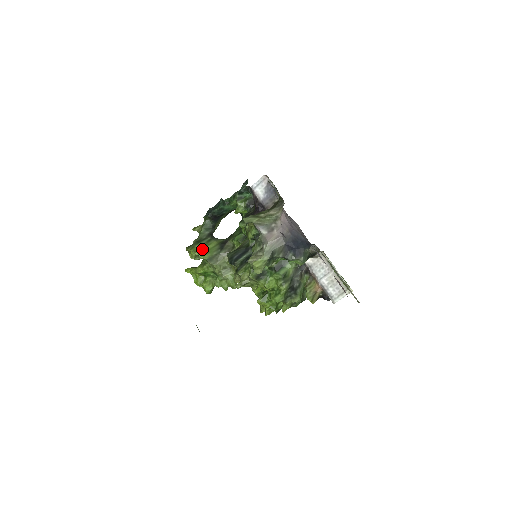
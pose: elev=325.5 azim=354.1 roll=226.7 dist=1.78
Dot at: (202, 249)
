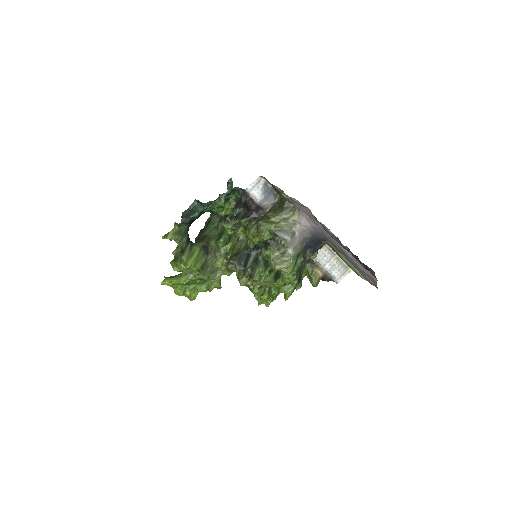
Dot at: (191, 260)
